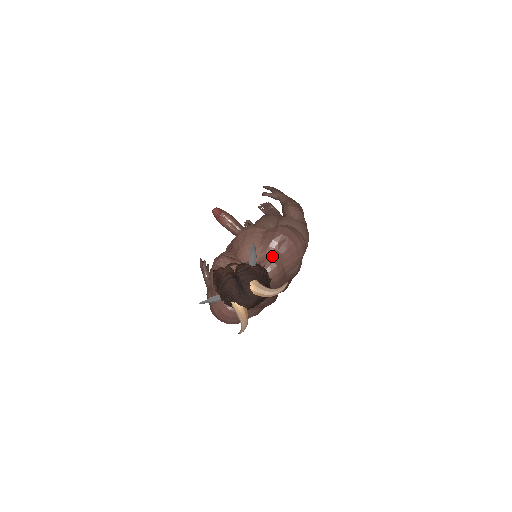
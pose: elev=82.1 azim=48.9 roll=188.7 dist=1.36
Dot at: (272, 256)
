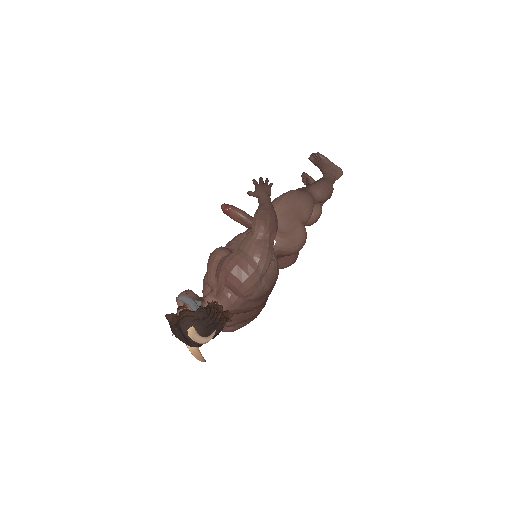
Dot at: (223, 289)
